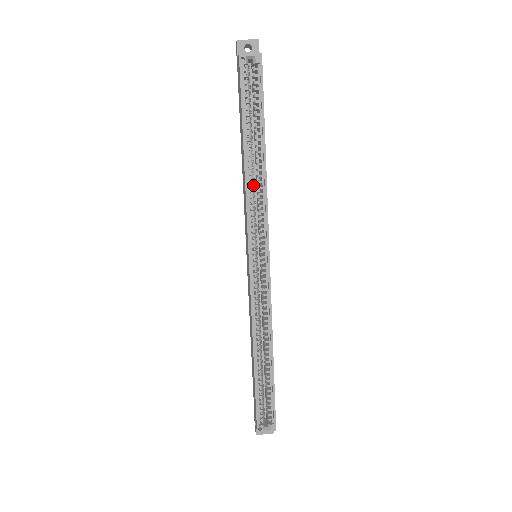
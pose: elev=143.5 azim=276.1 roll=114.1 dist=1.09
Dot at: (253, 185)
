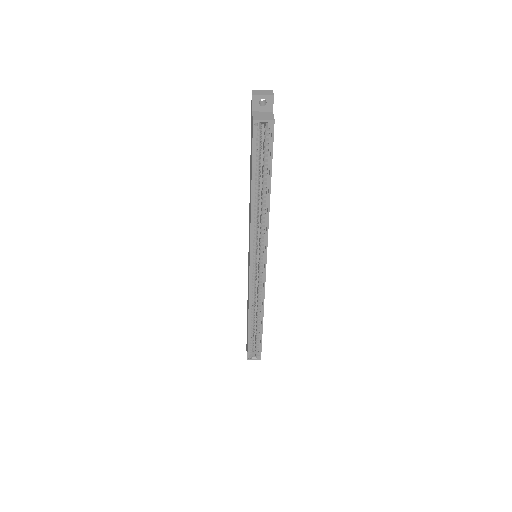
Dot at: (258, 213)
